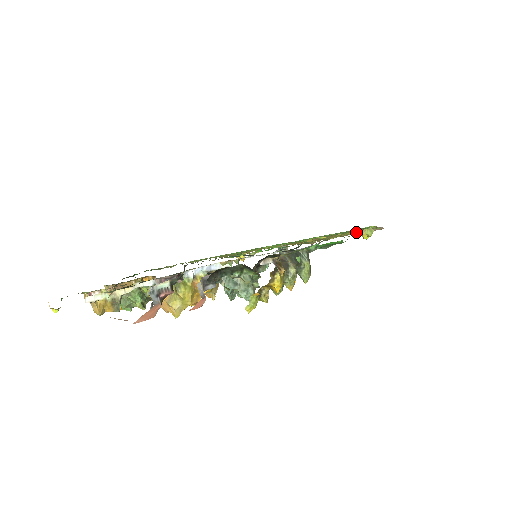
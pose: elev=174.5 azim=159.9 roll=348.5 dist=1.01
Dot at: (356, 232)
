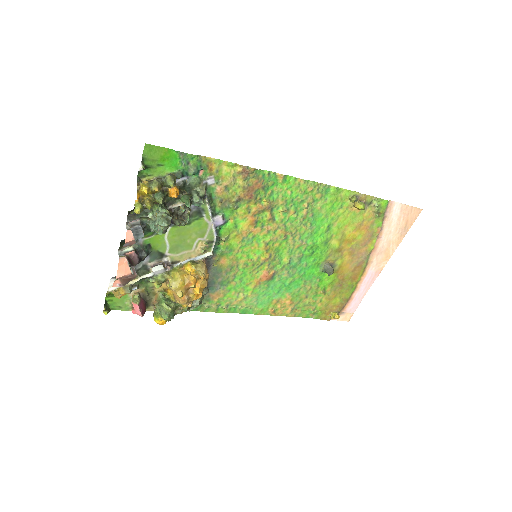
Dot at: (238, 165)
